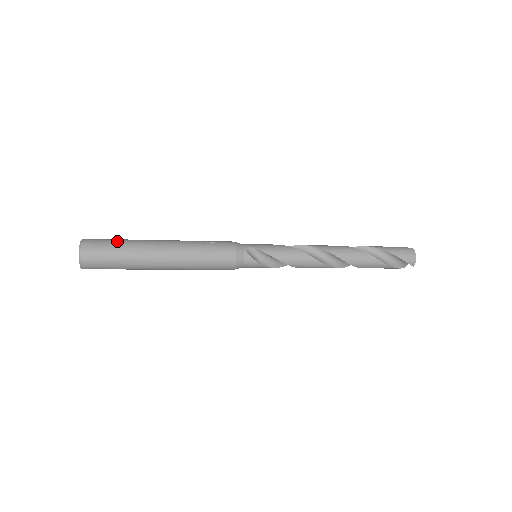
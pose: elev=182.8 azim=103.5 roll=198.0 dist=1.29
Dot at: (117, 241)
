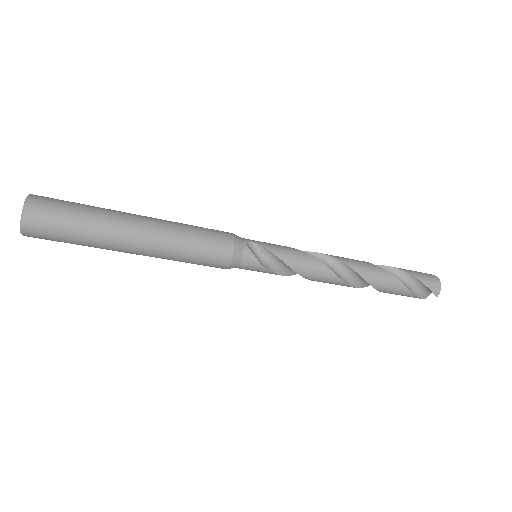
Dot at: (79, 204)
